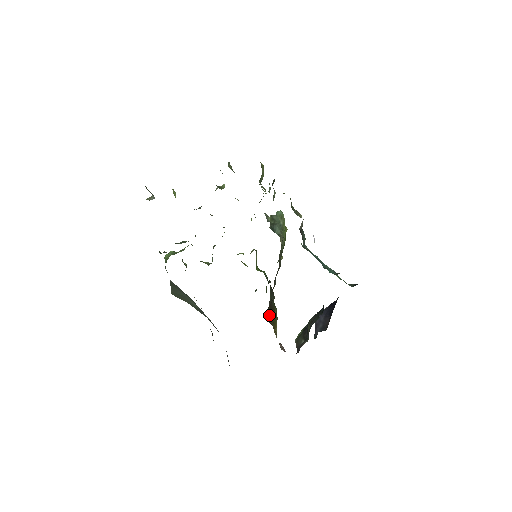
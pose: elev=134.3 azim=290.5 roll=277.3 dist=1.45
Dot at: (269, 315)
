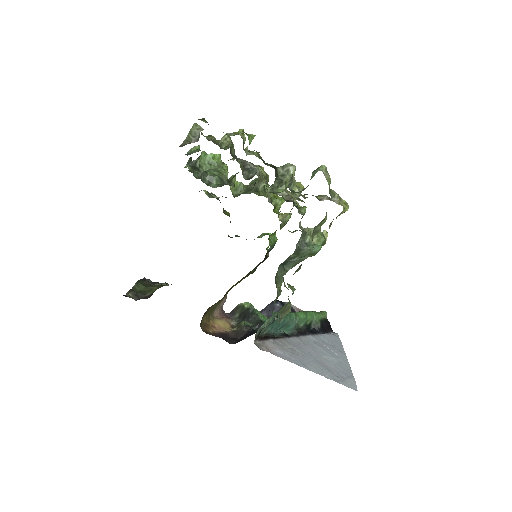
Dot at: (215, 303)
